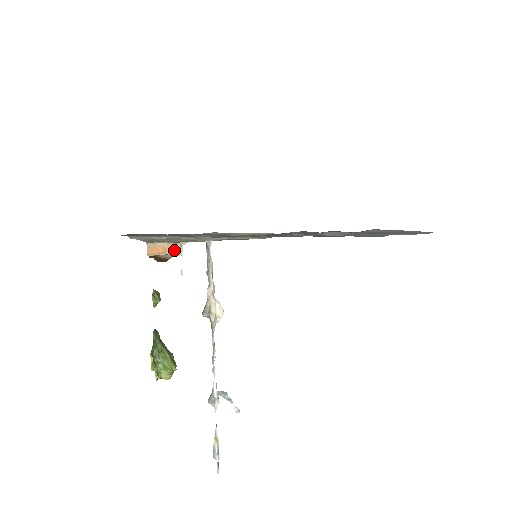
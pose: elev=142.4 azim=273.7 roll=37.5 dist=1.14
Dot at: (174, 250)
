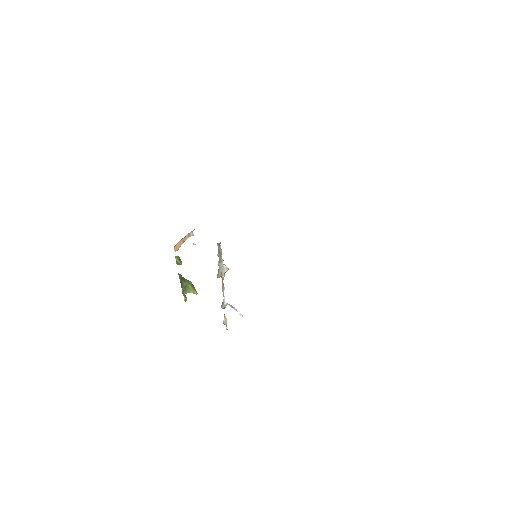
Dot at: (188, 236)
